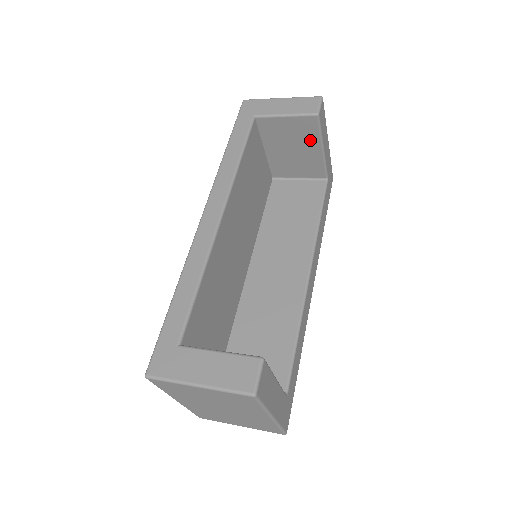
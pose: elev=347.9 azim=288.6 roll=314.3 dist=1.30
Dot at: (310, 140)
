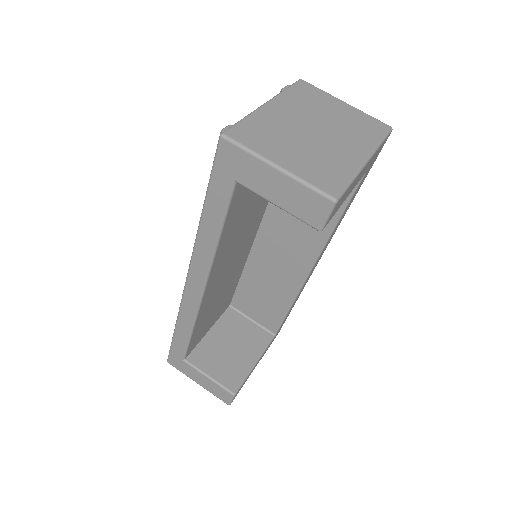
Dot at: occluded
